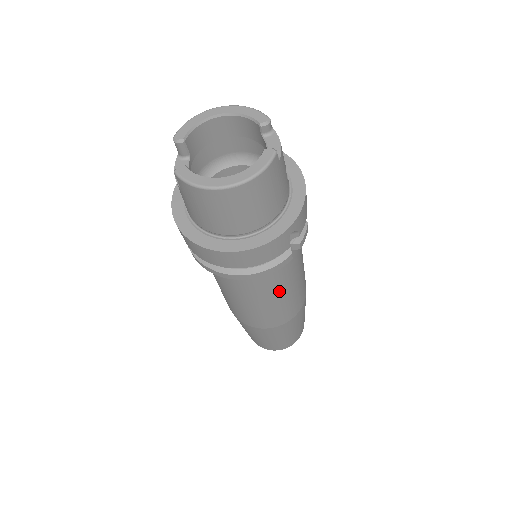
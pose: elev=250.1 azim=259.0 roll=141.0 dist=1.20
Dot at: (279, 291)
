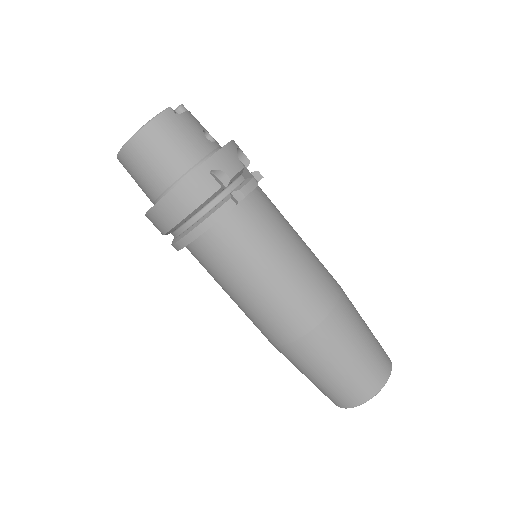
Dot at: (262, 264)
